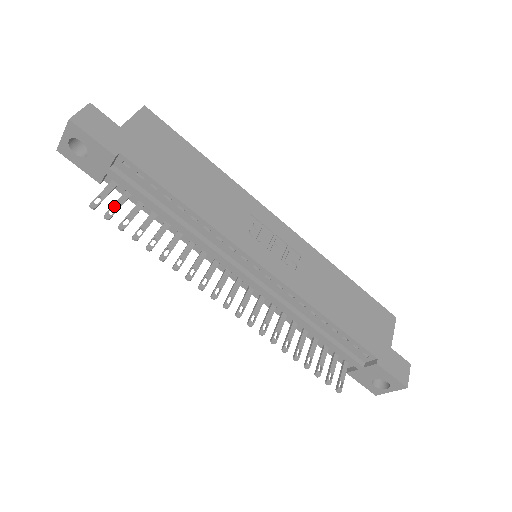
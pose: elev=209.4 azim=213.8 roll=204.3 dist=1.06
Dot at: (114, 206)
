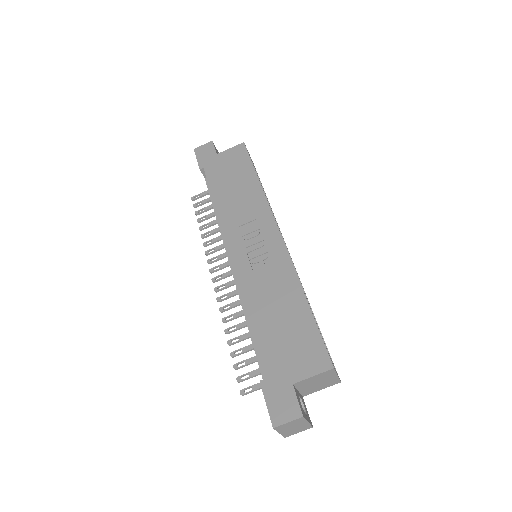
Dot at: (202, 201)
